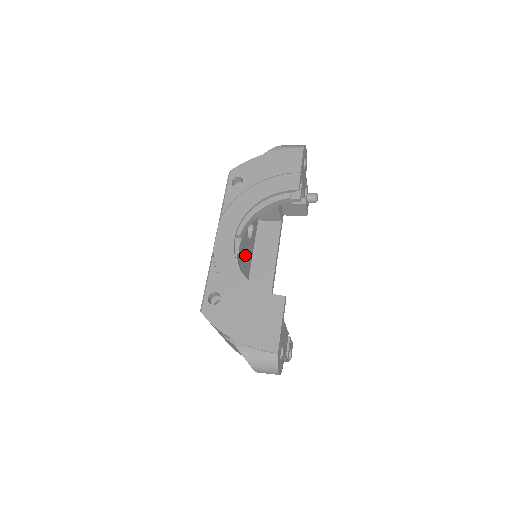
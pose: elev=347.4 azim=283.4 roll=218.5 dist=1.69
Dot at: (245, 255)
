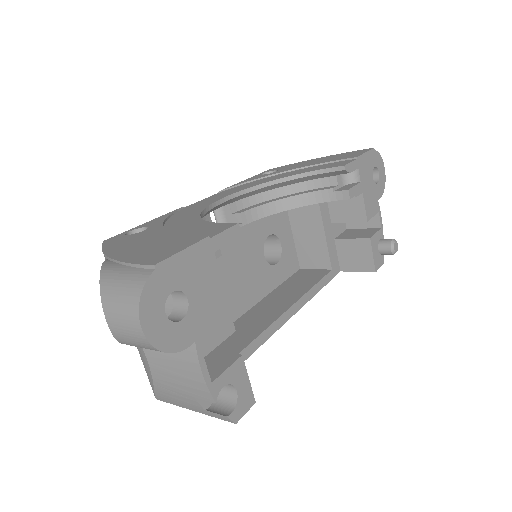
Dot at: (246, 265)
